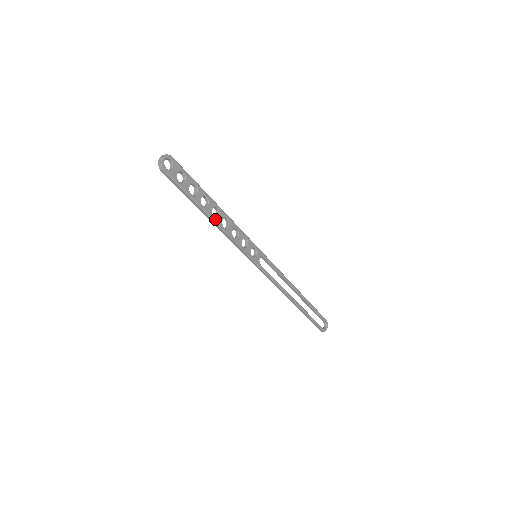
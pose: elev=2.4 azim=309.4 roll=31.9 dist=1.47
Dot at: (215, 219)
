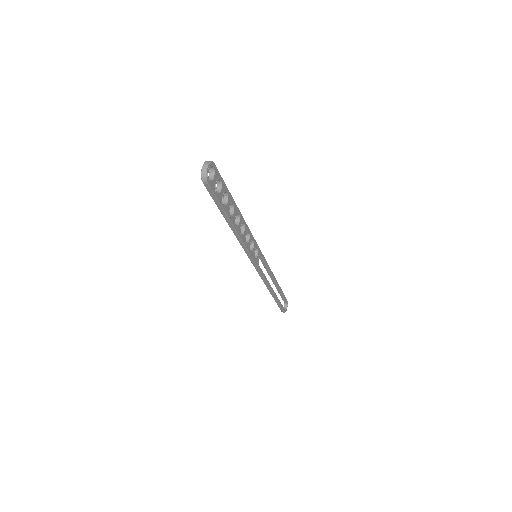
Dot at: (236, 227)
